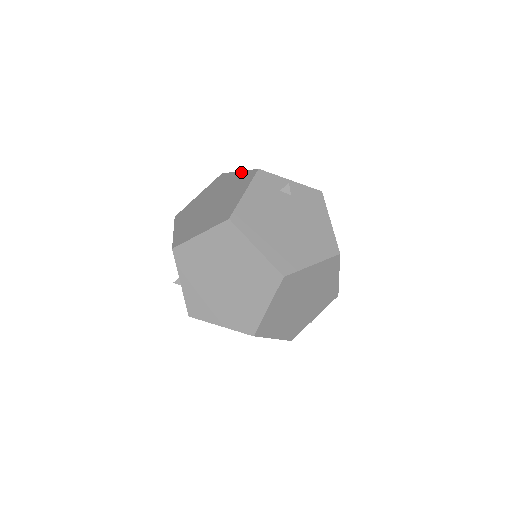
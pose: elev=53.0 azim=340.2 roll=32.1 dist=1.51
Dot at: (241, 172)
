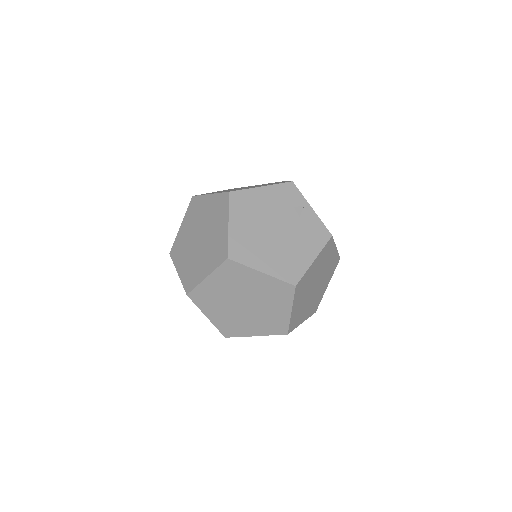
Dot at: (287, 181)
